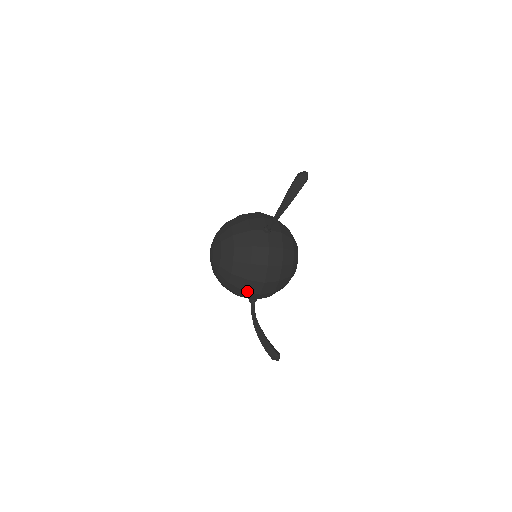
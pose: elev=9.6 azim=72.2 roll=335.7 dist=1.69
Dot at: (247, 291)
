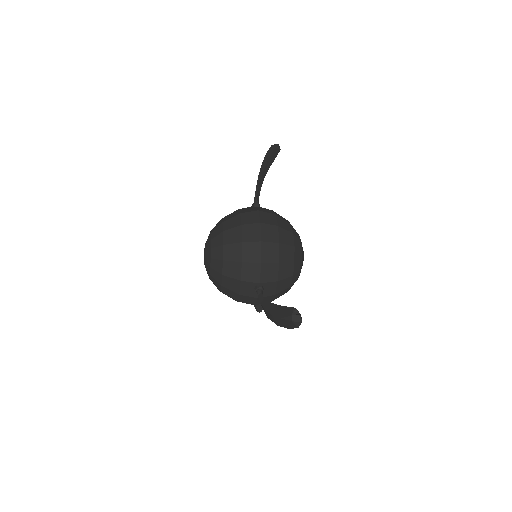
Dot at: (245, 261)
